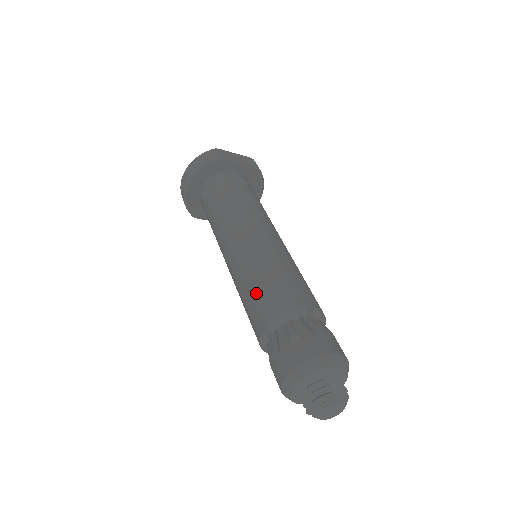
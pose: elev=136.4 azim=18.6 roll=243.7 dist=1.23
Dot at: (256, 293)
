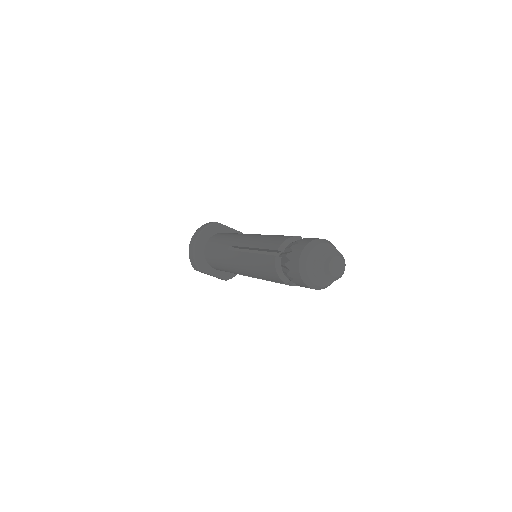
Dot at: (265, 244)
